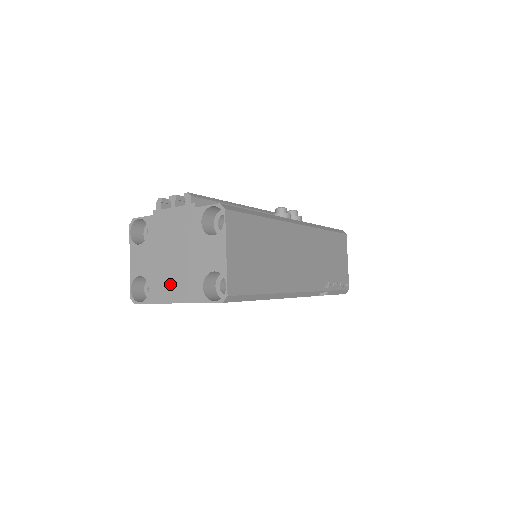
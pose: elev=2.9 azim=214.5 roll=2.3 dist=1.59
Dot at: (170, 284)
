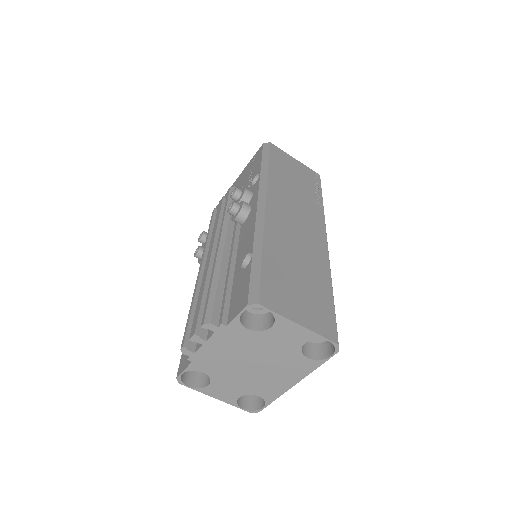
Dot at: (275, 380)
